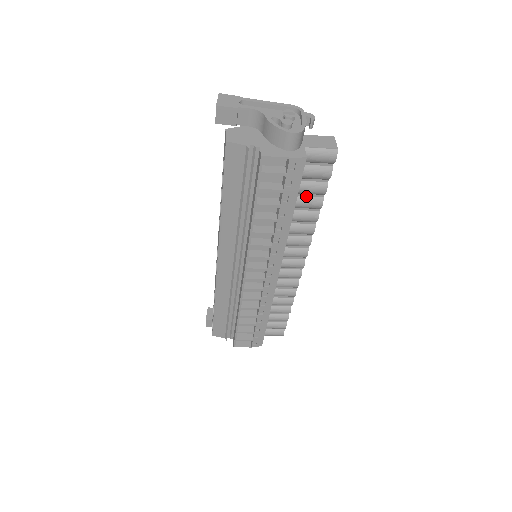
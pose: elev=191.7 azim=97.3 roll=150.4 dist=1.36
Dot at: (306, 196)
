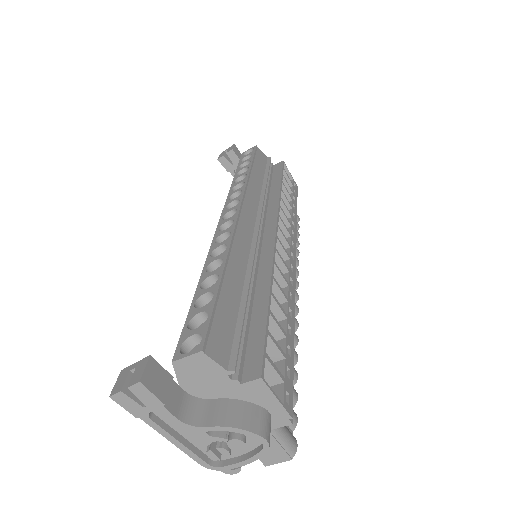
Dot at: occluded
